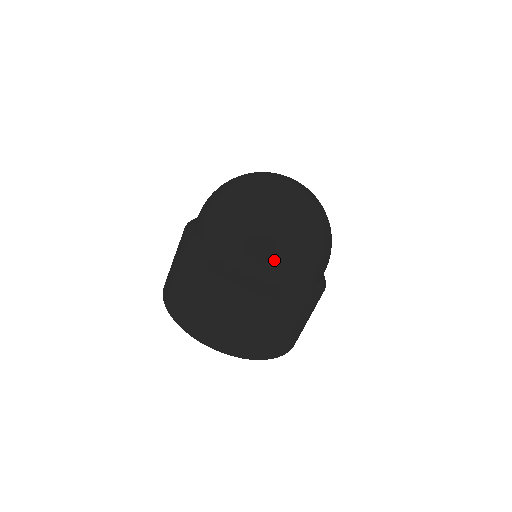
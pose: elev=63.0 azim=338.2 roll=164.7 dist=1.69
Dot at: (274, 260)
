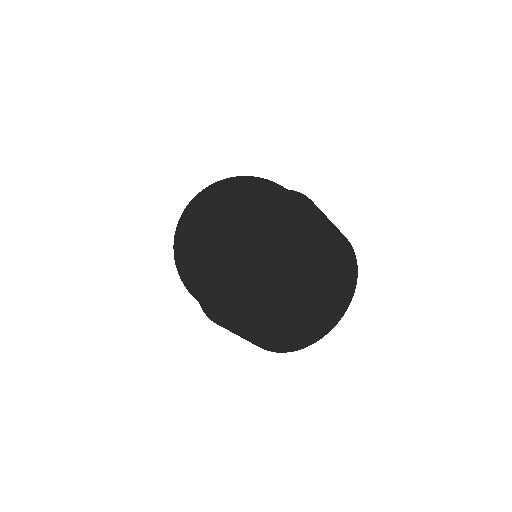
Dot at: (226, 304)
